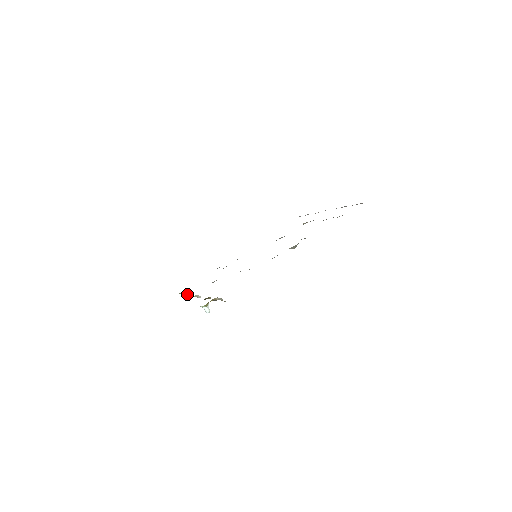
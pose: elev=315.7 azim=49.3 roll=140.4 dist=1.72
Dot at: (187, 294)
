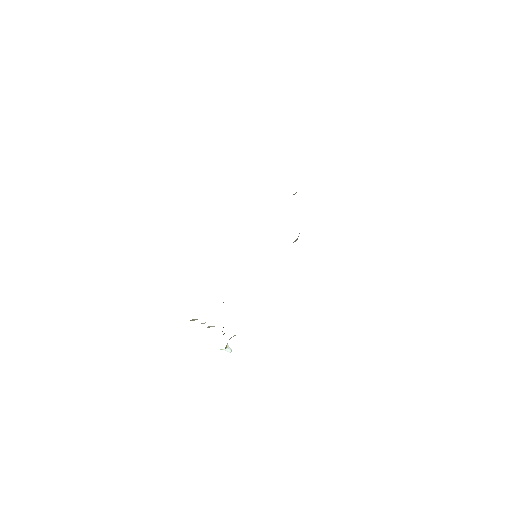
Dot at: occluded
